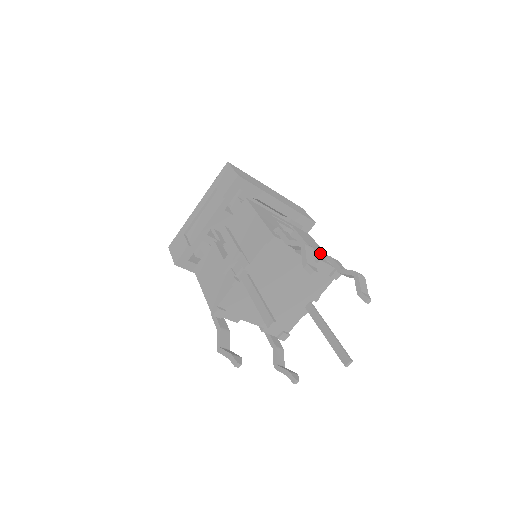
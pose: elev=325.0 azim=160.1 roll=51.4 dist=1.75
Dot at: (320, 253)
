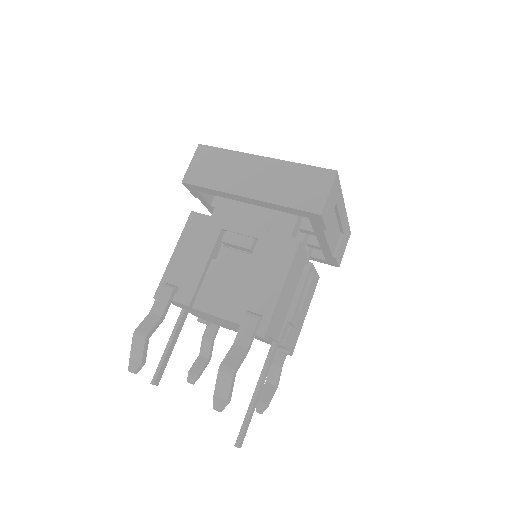
Dot at: (256, 297)
